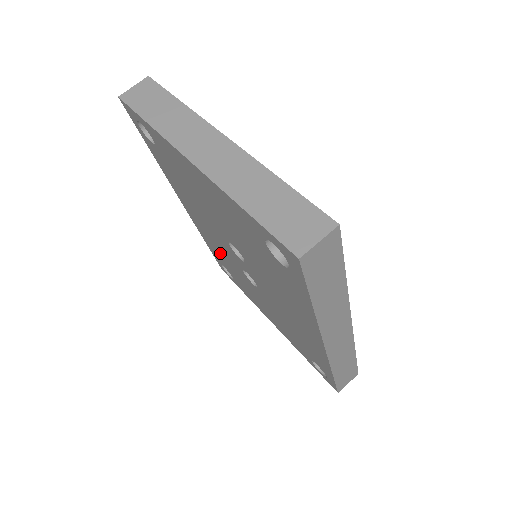
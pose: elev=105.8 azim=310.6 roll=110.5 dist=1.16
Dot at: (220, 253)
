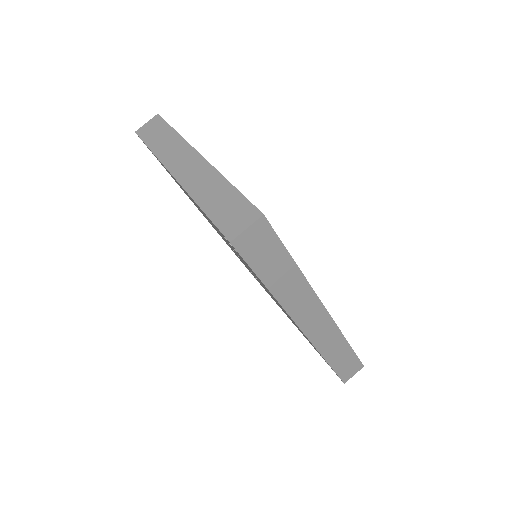
Dot at: occluded
